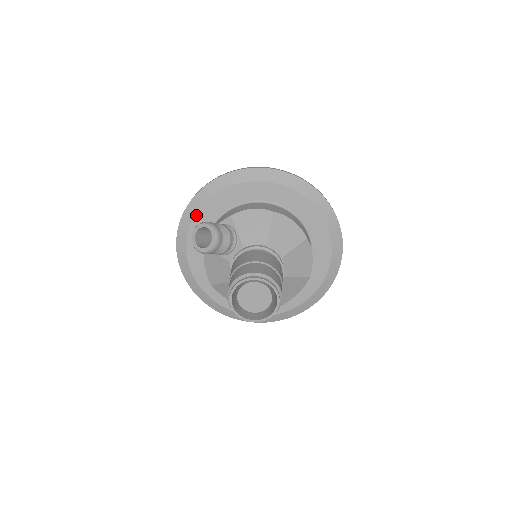
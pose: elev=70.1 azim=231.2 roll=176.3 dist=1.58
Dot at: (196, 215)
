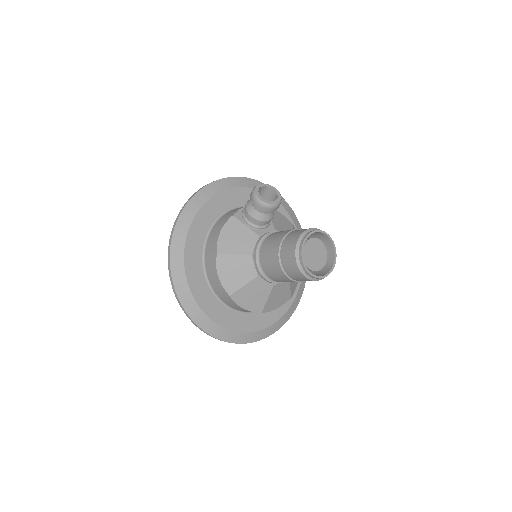
Dot at: (222, 192)
